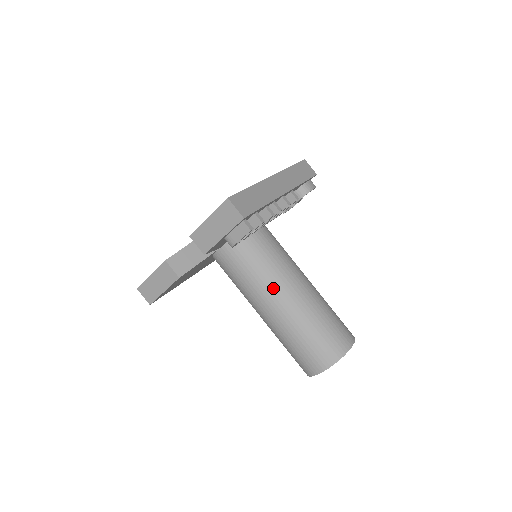
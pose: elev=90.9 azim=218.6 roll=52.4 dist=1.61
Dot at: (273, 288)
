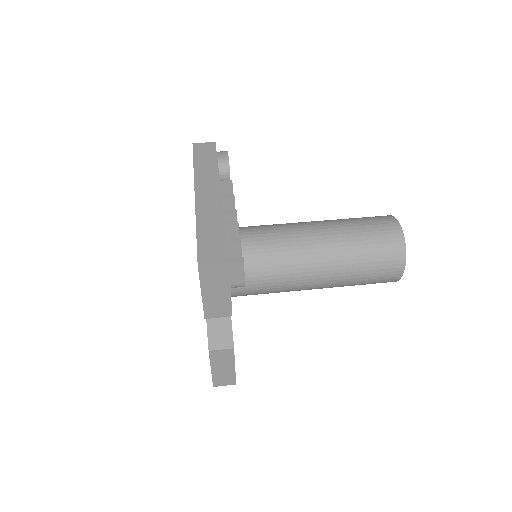
Dot at: (300, 264)
